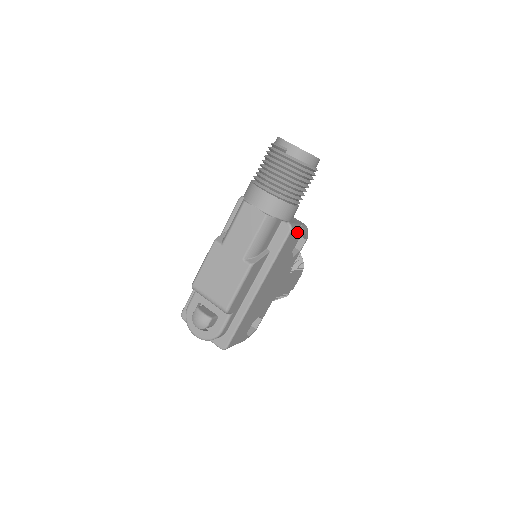
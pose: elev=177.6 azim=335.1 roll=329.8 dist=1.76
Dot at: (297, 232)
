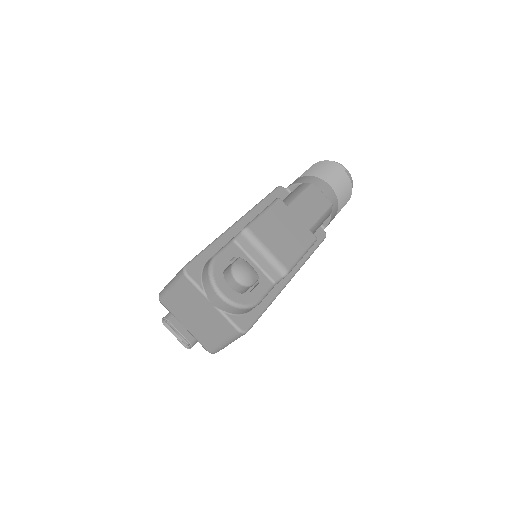
Dot at: occluded
